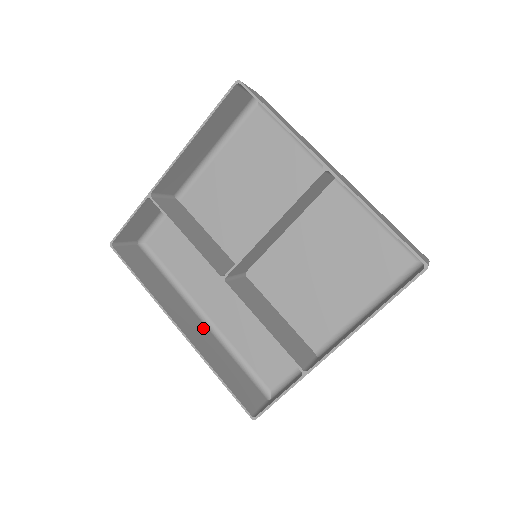
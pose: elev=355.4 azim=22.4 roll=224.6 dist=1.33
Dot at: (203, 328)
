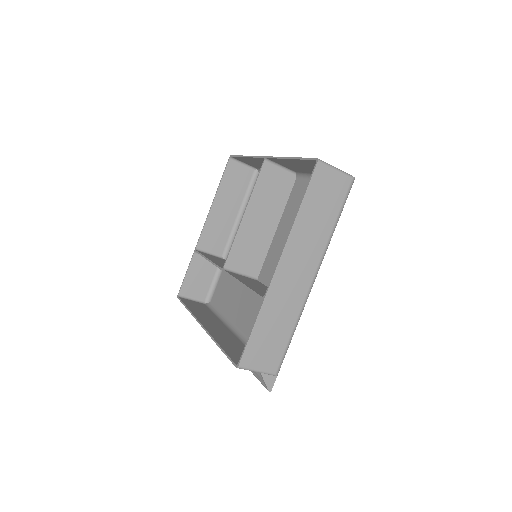
Dot at: (230, 334)
